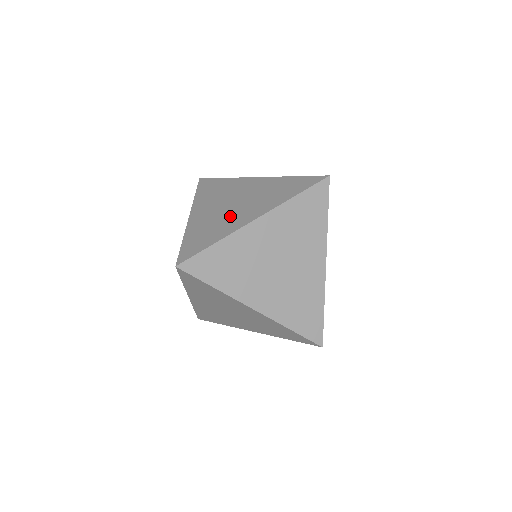
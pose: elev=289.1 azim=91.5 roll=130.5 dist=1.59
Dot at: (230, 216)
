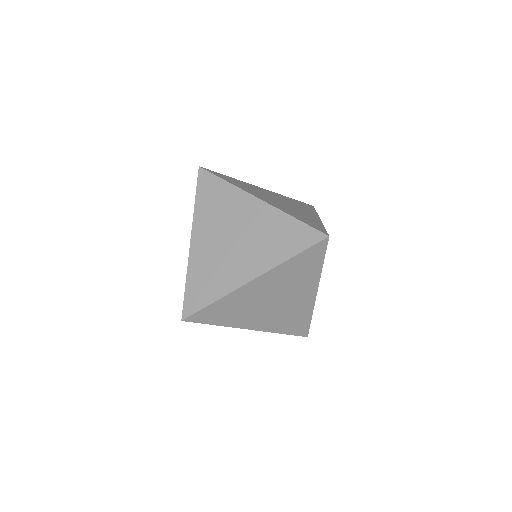
Dot at: (229, 263)
